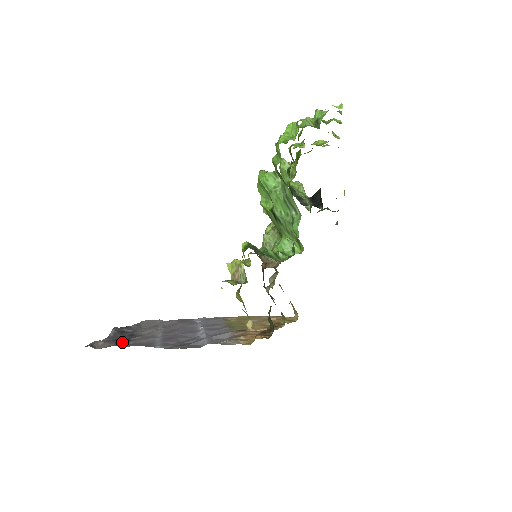
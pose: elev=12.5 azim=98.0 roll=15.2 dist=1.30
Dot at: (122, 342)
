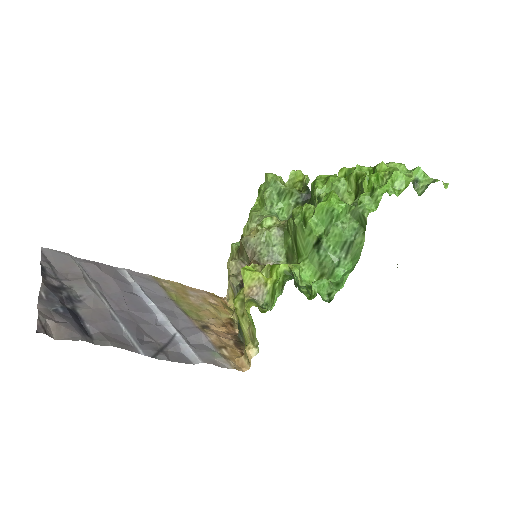
Dot at: (80, 326)
